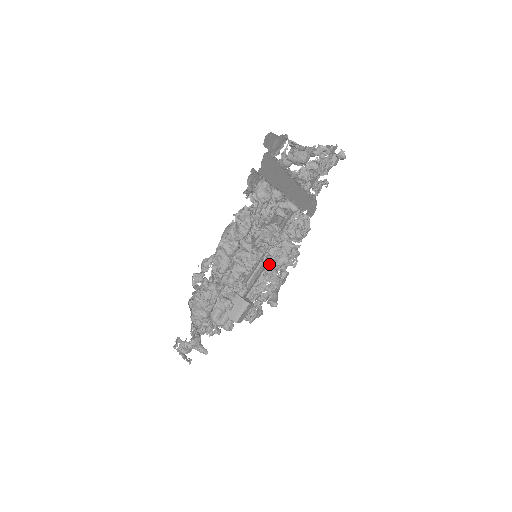
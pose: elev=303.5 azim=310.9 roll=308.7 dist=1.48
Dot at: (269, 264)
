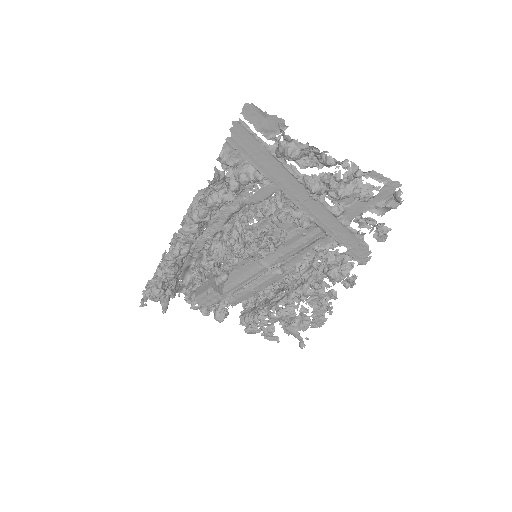
Dot at: (293, 287)
